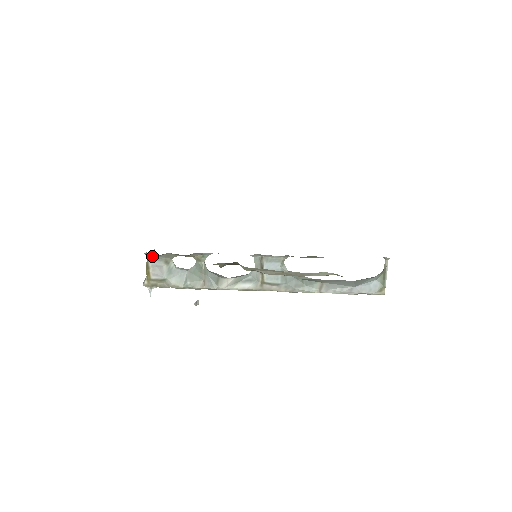
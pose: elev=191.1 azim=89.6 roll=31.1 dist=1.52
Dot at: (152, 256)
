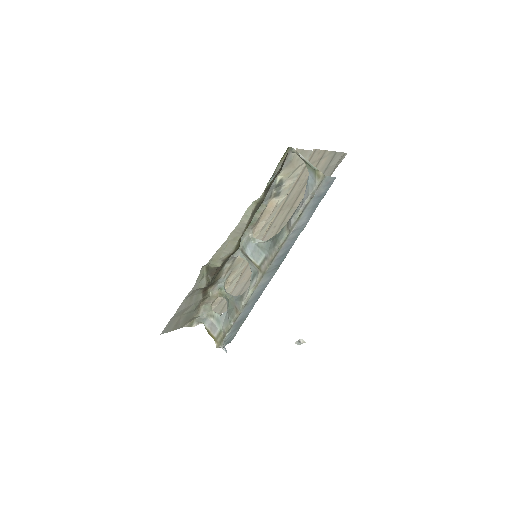
Dot at: (201, 320)
